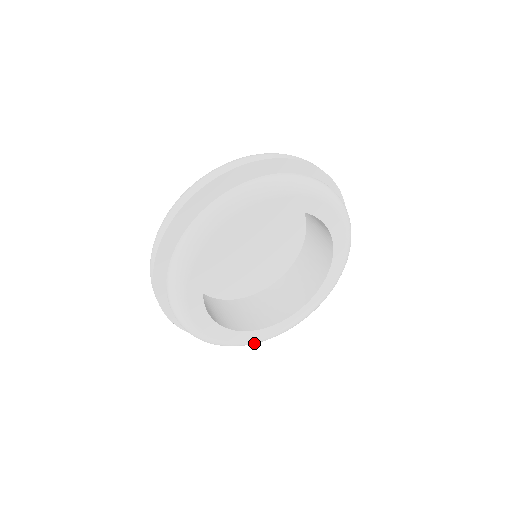
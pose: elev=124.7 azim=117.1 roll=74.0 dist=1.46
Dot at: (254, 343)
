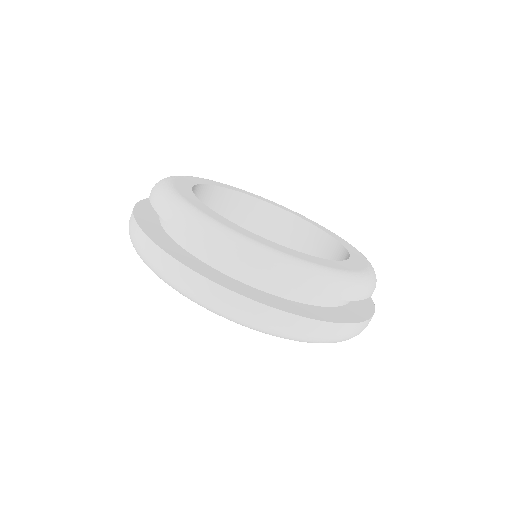
Dot at: (343, 277)
